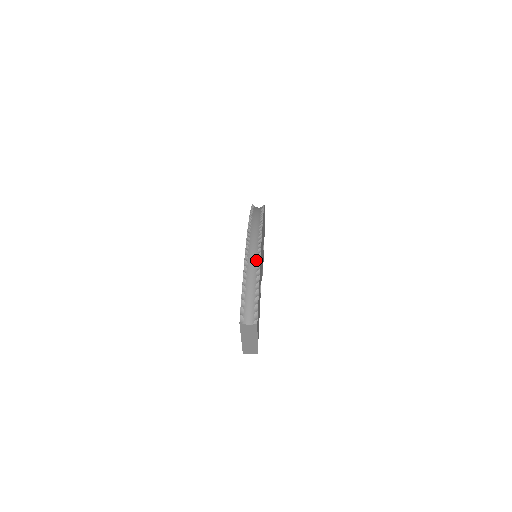
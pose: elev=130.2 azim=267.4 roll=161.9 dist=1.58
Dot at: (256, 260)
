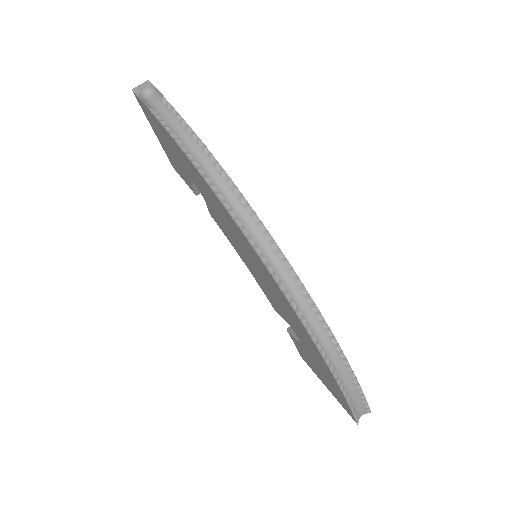
Dot at: (344, 367)
